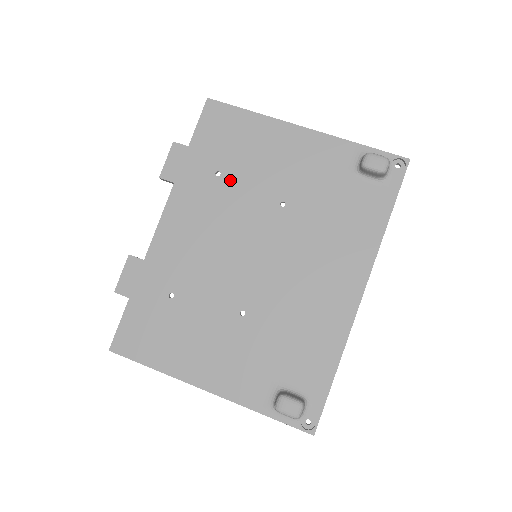
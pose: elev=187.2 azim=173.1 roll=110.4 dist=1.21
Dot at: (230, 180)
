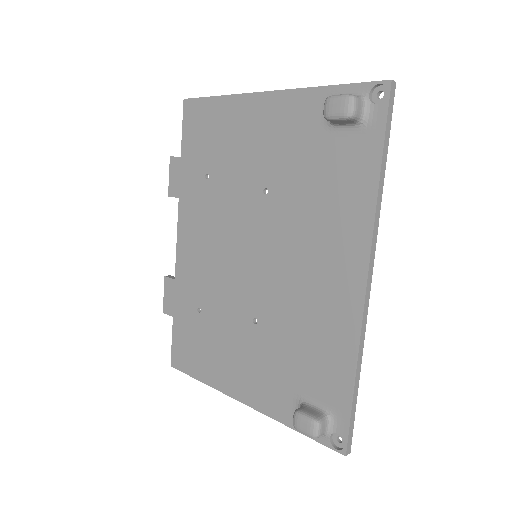
Dot at: (217, 180)
